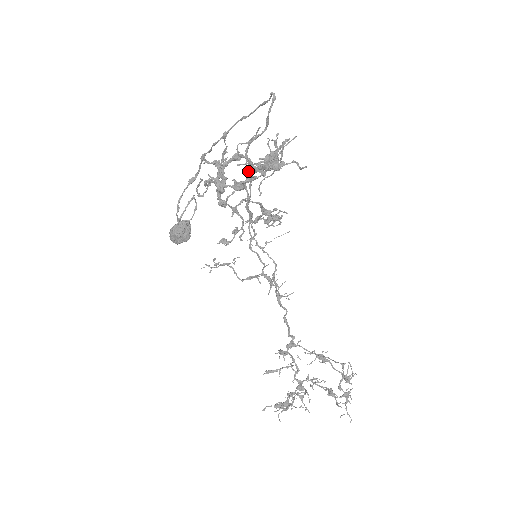
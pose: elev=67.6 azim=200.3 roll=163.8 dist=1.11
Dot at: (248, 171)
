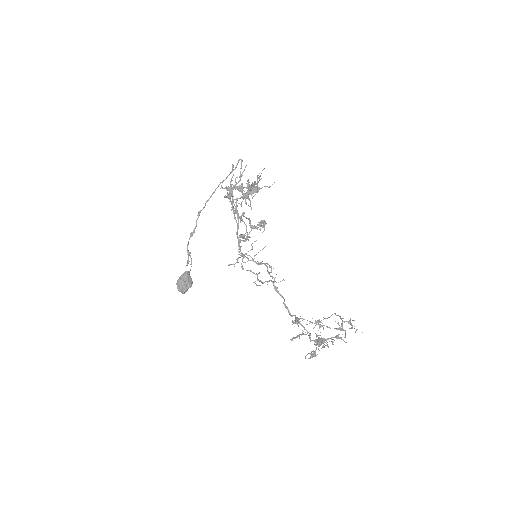
Dot at: (236, 205)
